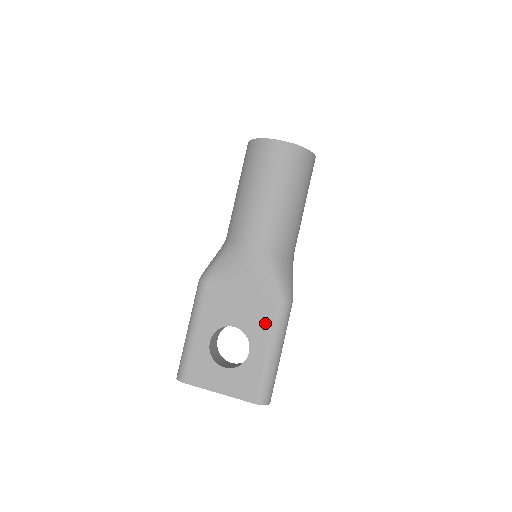
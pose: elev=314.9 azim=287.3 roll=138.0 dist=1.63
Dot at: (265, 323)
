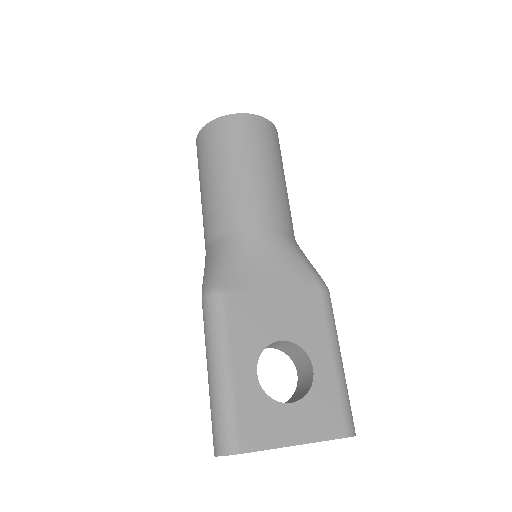
Dot at: (317, 323)
